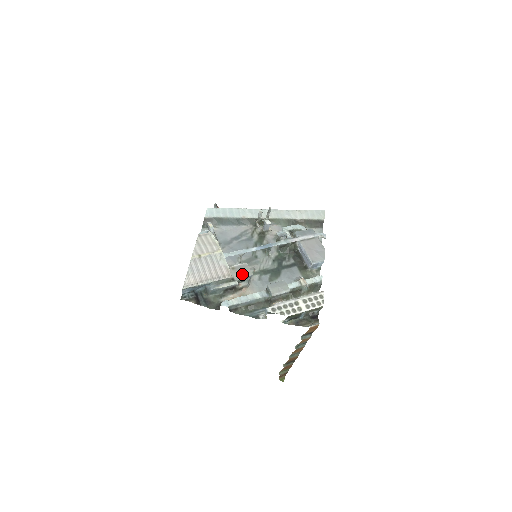
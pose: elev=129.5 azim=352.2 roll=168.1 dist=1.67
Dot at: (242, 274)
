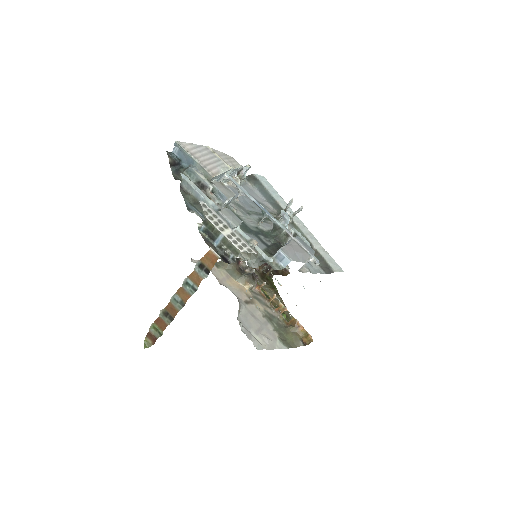
Dot at: (222, 189)
